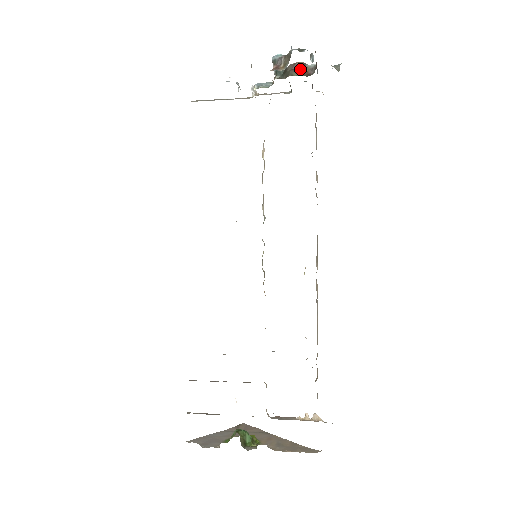
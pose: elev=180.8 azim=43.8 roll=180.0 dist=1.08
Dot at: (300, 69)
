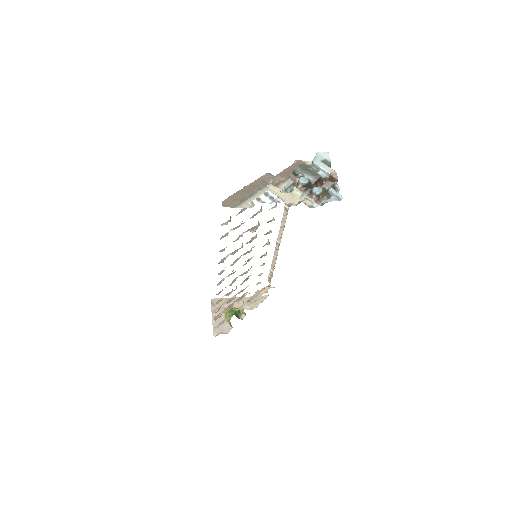
Dot at: (318, 181)
